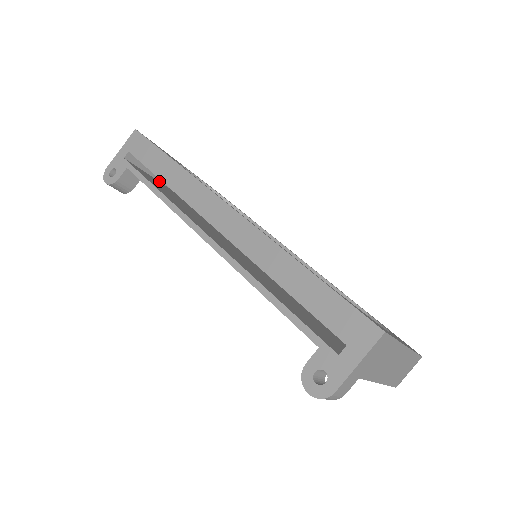
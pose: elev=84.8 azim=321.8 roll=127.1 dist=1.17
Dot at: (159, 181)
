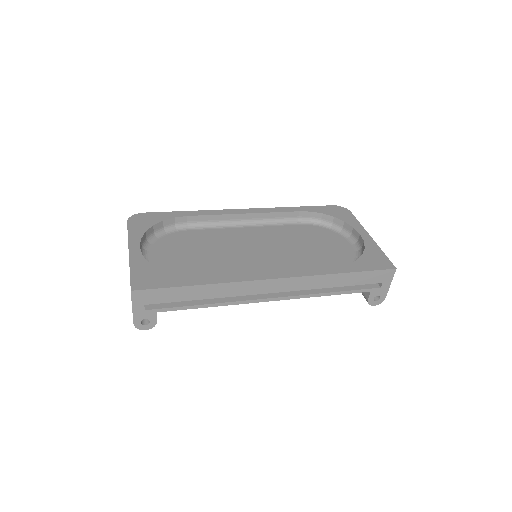
Dot at: occluded
